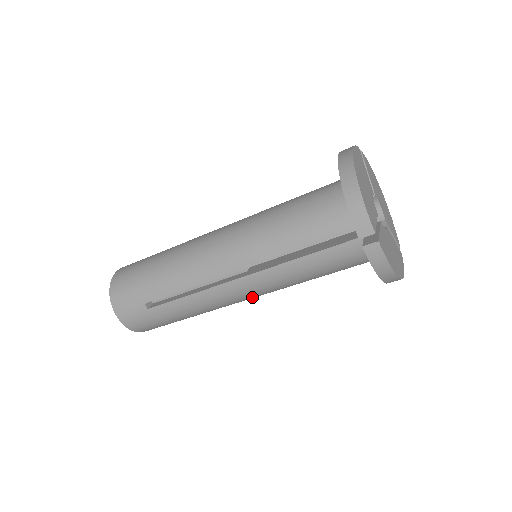
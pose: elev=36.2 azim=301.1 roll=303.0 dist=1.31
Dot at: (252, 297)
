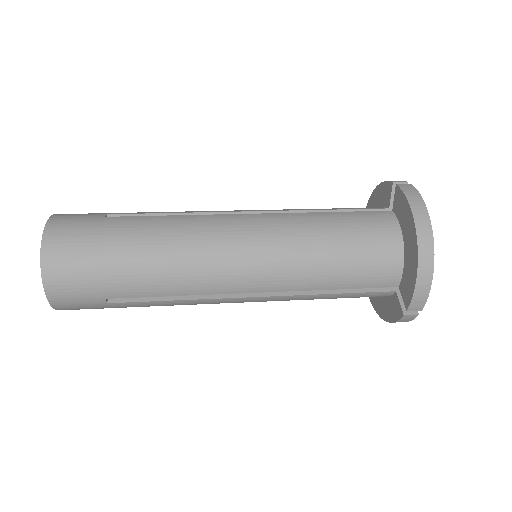
Dot at: occluded
